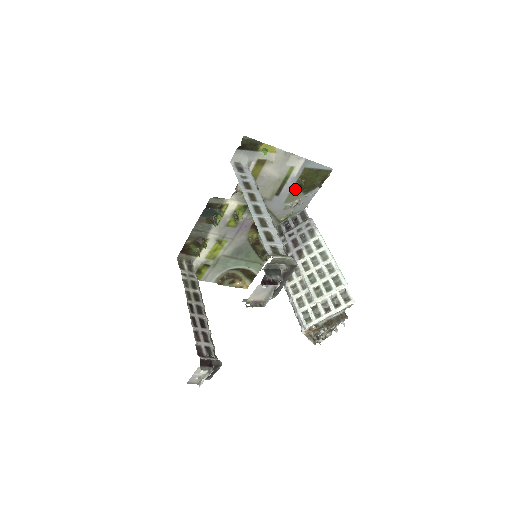
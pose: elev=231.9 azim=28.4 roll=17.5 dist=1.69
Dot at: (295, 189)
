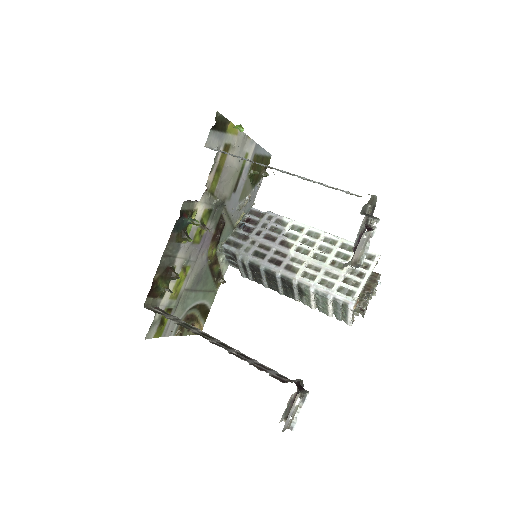
Dot at: (247, 182)
